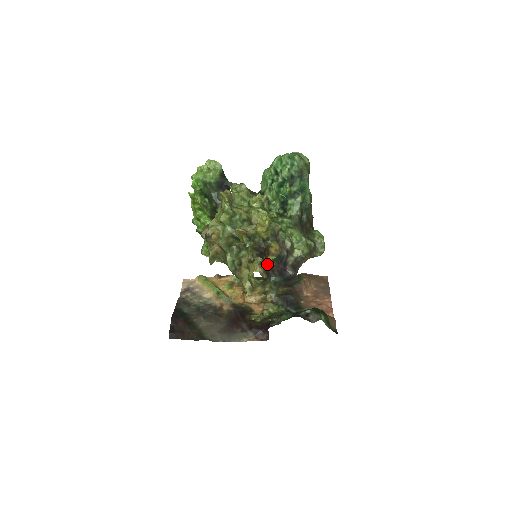
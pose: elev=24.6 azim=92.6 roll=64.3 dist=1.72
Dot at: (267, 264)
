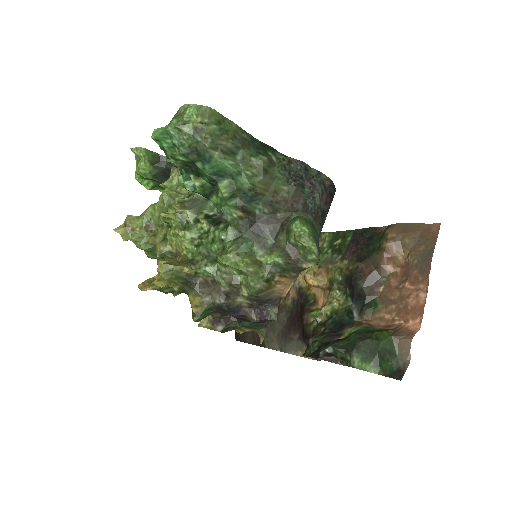
Dot at: occluded
